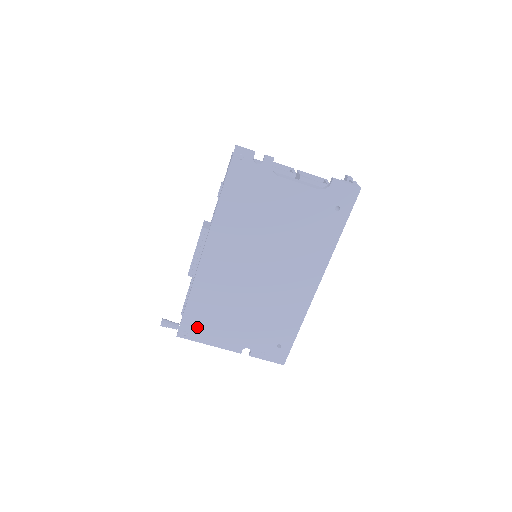
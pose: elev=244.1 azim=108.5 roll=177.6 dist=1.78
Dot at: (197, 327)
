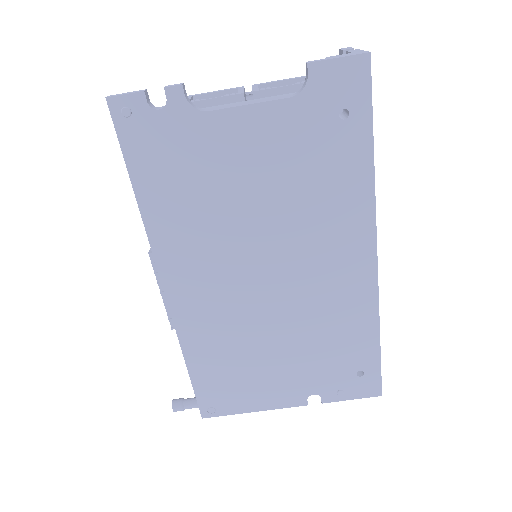
Dot at: (223, 396)
